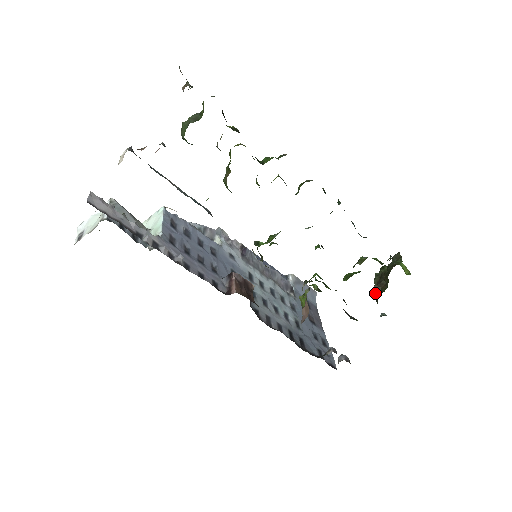
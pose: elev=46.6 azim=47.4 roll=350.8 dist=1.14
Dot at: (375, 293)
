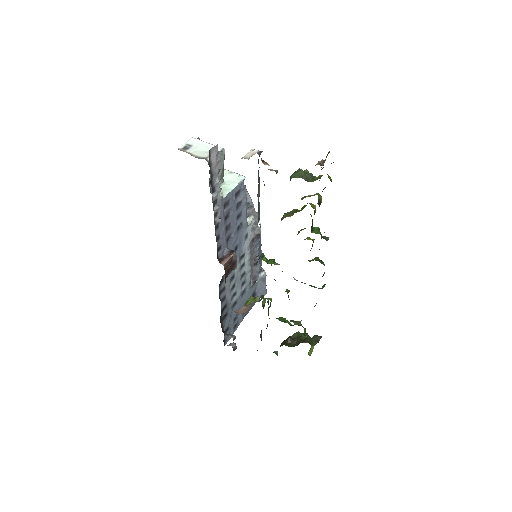
Dot at: (285, 341)
